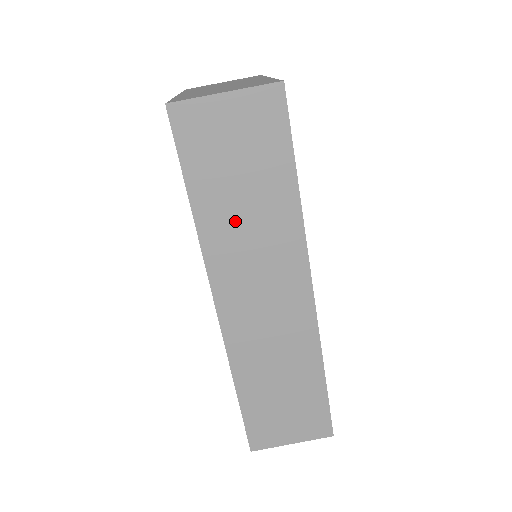
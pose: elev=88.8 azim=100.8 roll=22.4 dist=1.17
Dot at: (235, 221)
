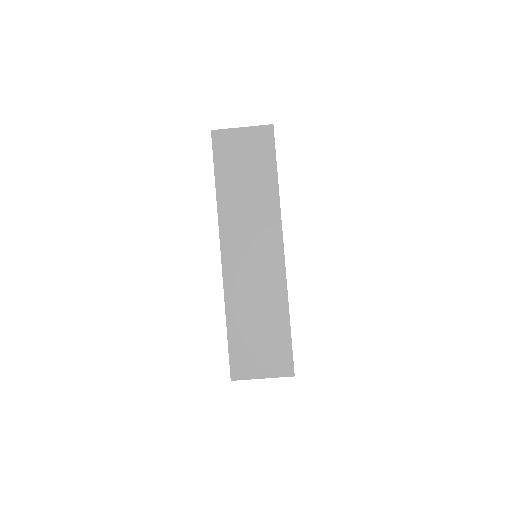
Dot at: (240, 197)
